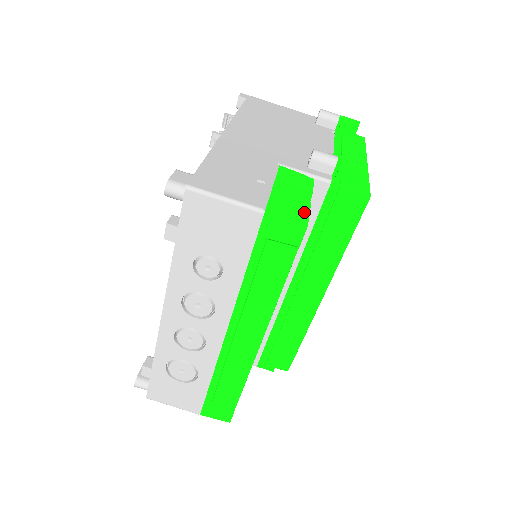
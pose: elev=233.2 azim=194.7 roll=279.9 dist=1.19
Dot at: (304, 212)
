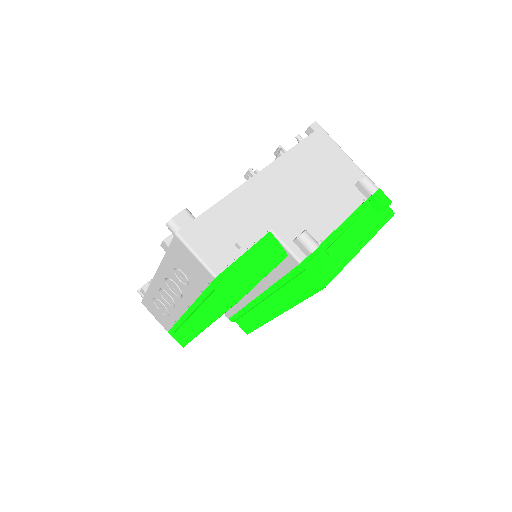
Dot at: (246, 288)
